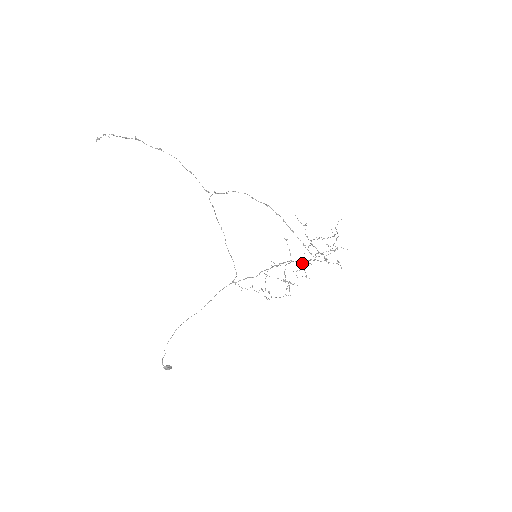
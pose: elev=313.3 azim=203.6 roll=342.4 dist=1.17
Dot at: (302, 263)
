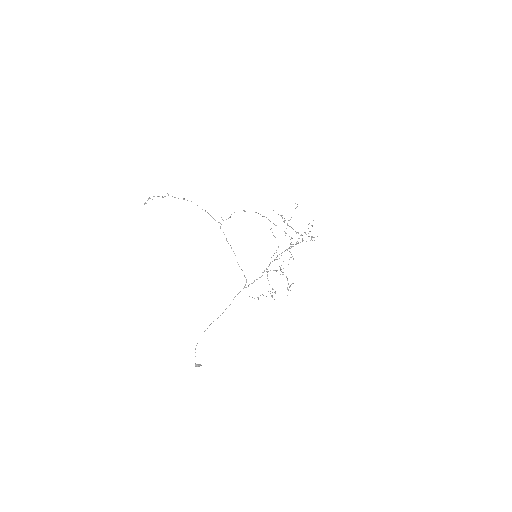
Dot at: (289, 251)
